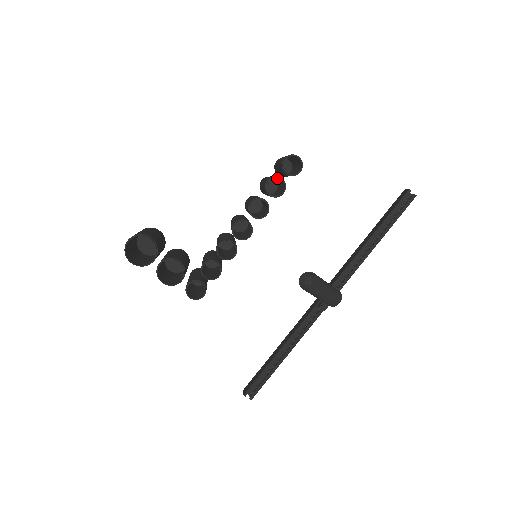
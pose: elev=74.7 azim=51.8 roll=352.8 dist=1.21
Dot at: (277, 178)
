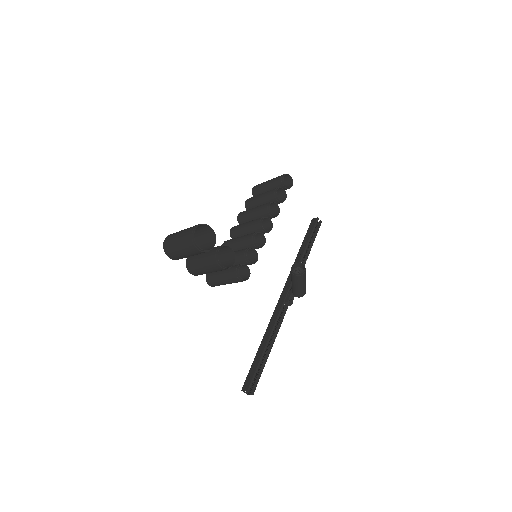
Dot at: occluded
